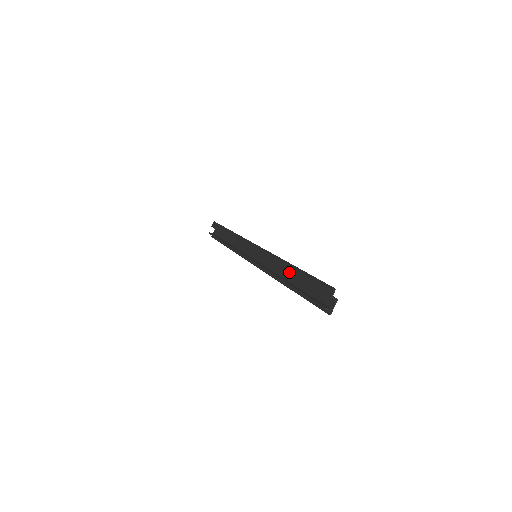
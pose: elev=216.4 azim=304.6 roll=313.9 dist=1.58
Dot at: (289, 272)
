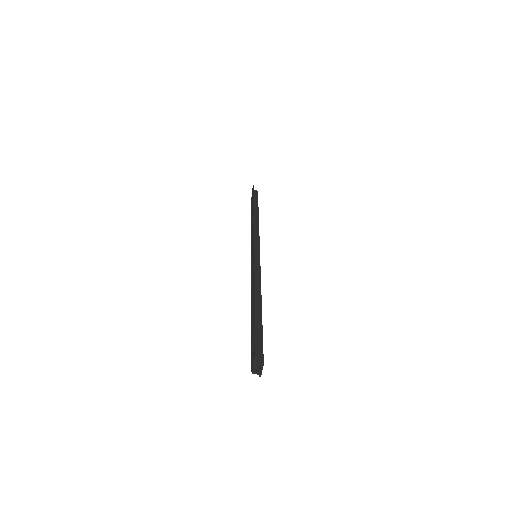
Dot at: (253, 303)
